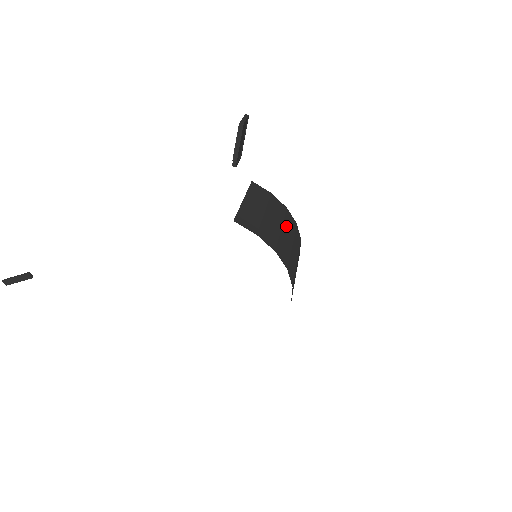
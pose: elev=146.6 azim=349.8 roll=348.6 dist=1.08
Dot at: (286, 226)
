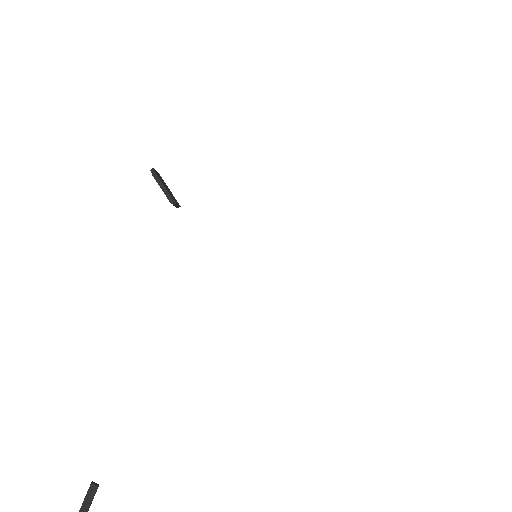
Dot at: occluded
